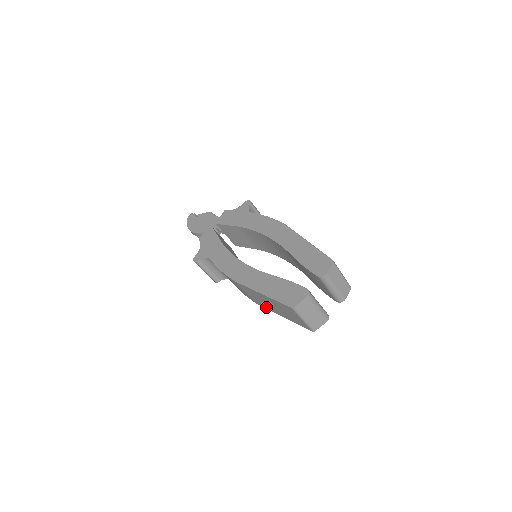
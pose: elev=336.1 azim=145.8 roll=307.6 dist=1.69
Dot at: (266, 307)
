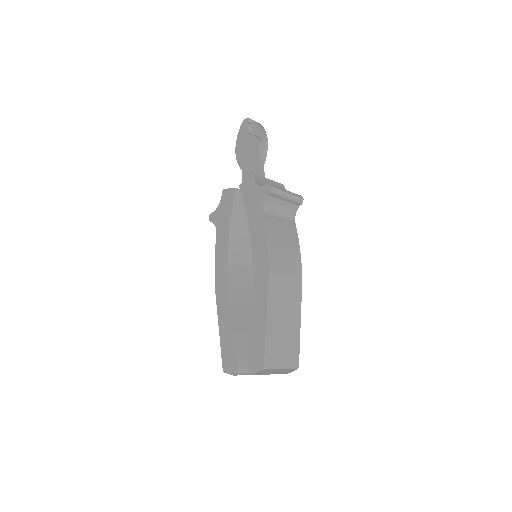
Dot at: occluded
